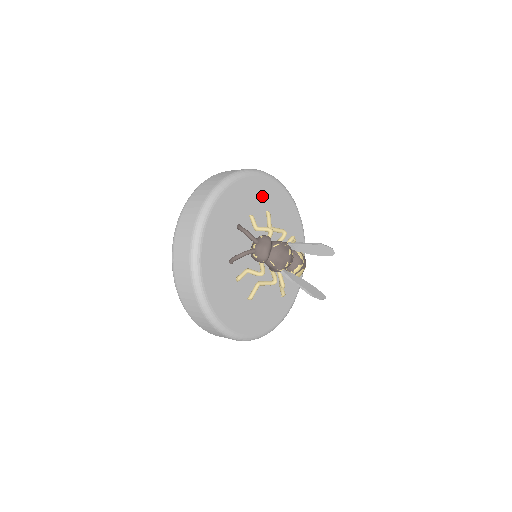
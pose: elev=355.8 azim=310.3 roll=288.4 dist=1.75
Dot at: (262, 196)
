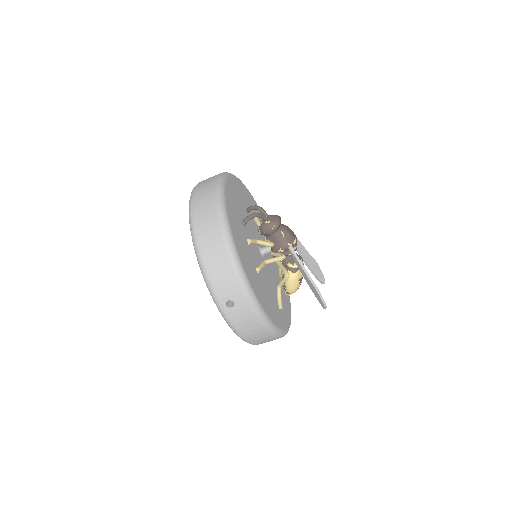
Dot at: (259, 218)
